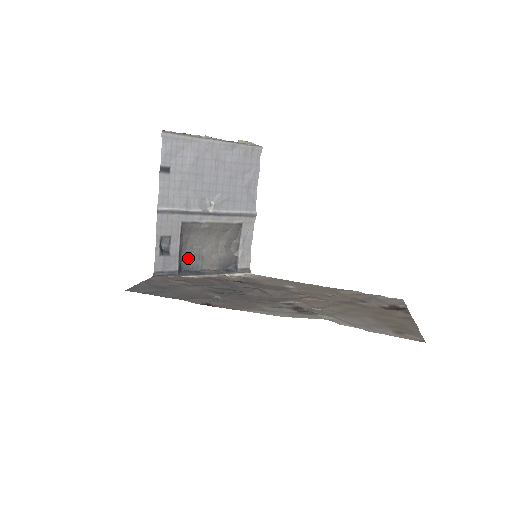
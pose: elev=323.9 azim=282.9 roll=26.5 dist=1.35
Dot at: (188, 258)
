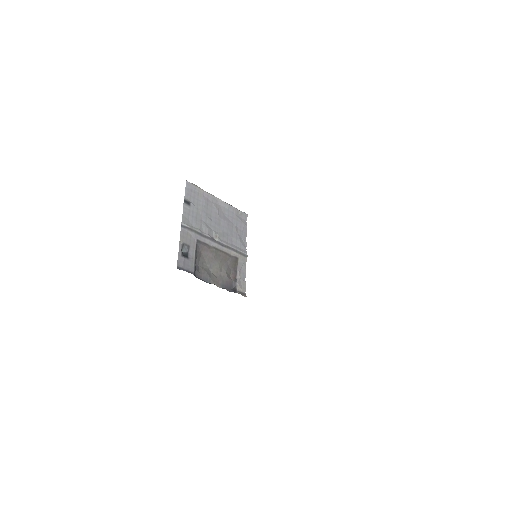
Dot at: (200, 271)
